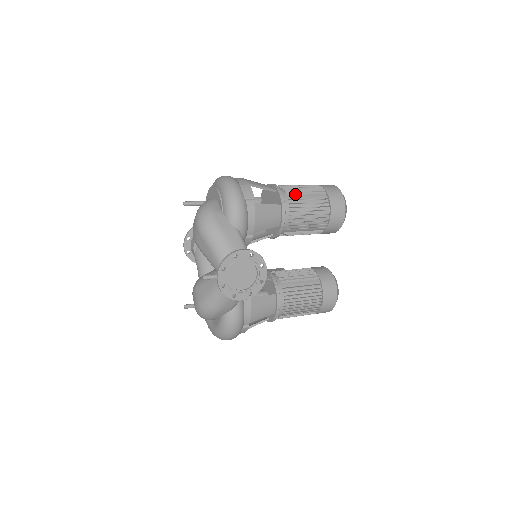
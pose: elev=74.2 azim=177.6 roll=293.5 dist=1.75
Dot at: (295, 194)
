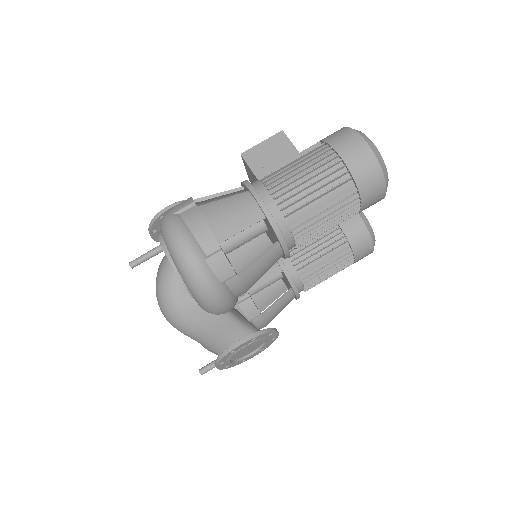
Dot at: (299, 209)
